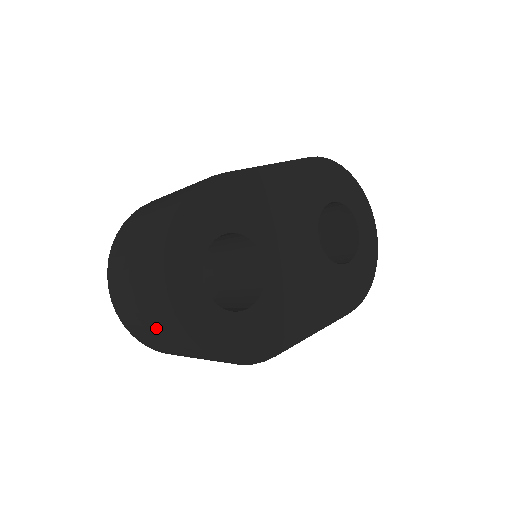
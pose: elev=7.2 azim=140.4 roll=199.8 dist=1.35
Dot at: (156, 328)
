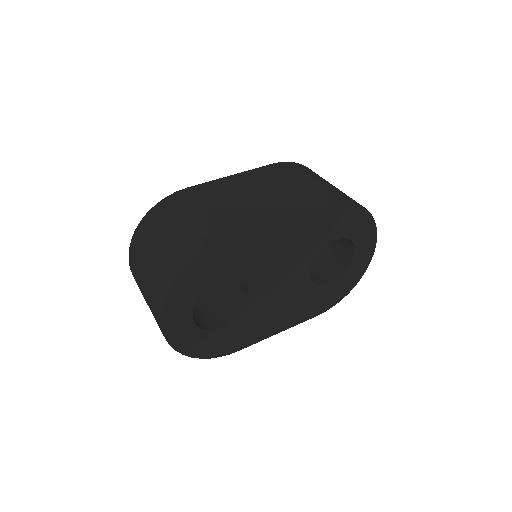
Dot at: occluded
